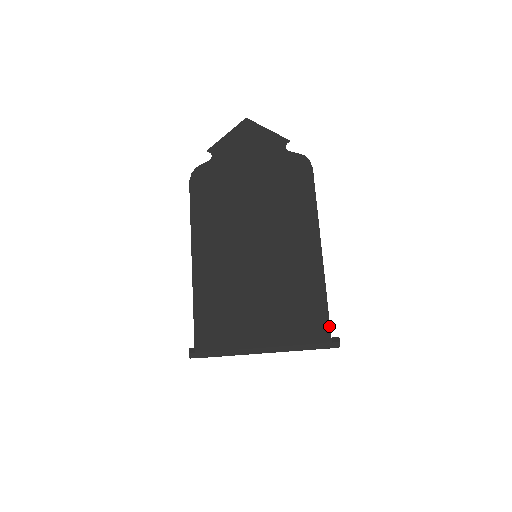
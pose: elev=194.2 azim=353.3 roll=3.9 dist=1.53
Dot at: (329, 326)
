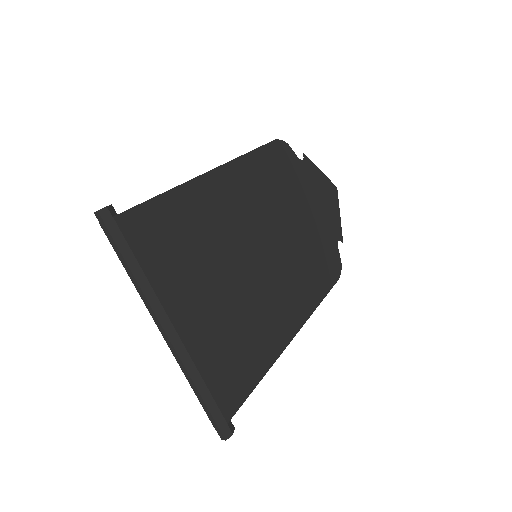
Dot at: (241, 404)
